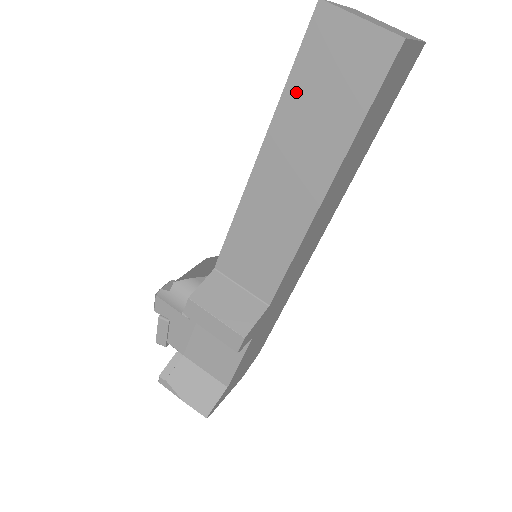
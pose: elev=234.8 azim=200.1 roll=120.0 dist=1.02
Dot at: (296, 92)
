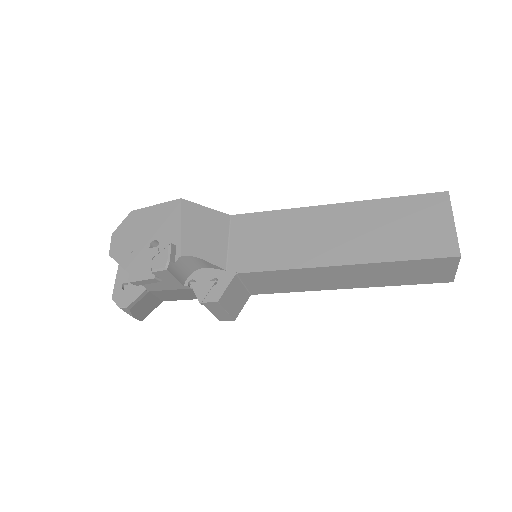
Dot at: (399, 265)
